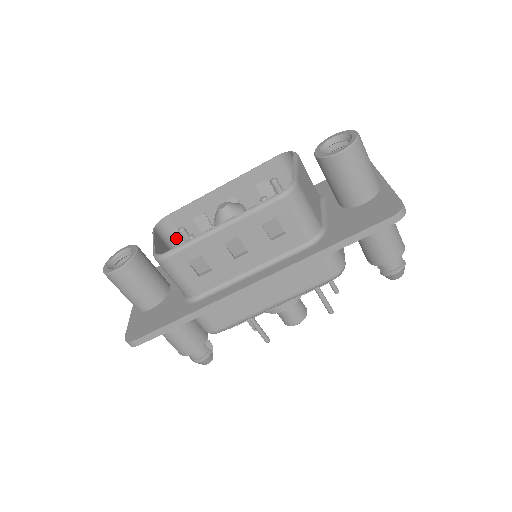
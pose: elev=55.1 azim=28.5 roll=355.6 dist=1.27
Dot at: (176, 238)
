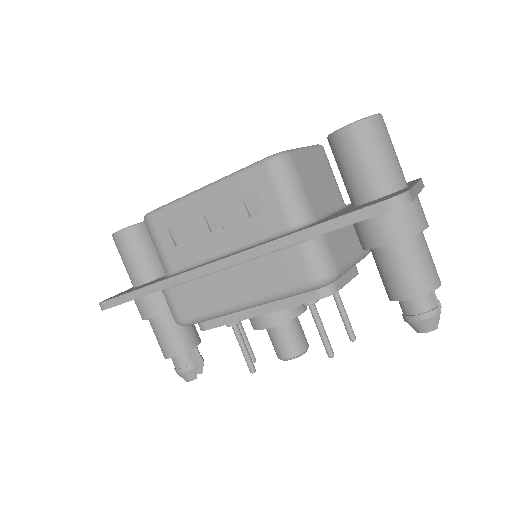
Dot at: occluded
